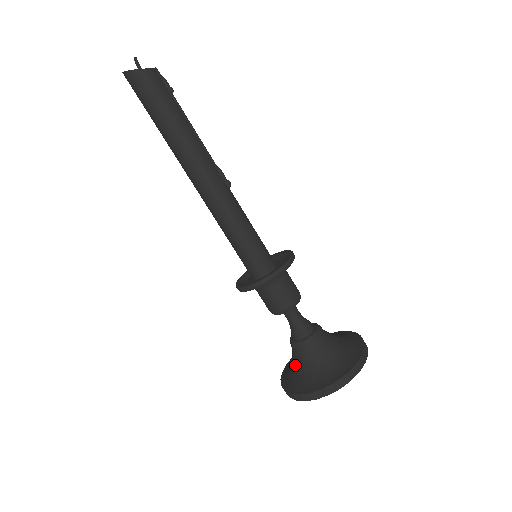
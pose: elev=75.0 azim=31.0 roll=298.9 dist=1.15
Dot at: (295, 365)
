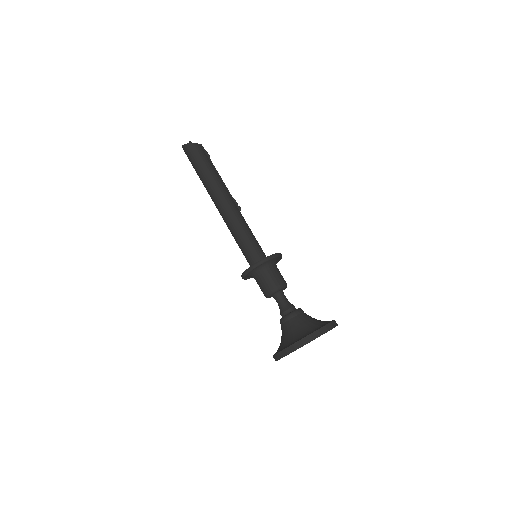
Dot at: (283, 336)
